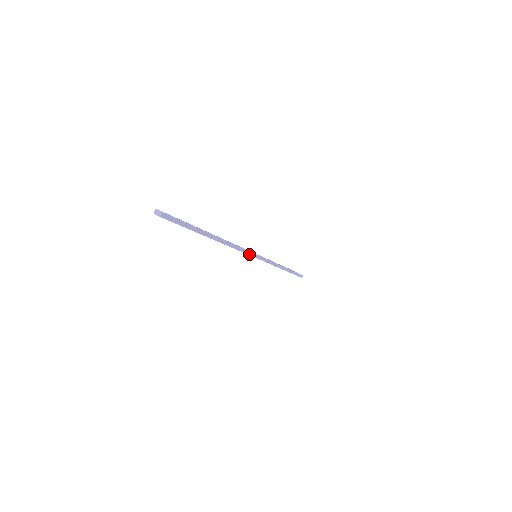
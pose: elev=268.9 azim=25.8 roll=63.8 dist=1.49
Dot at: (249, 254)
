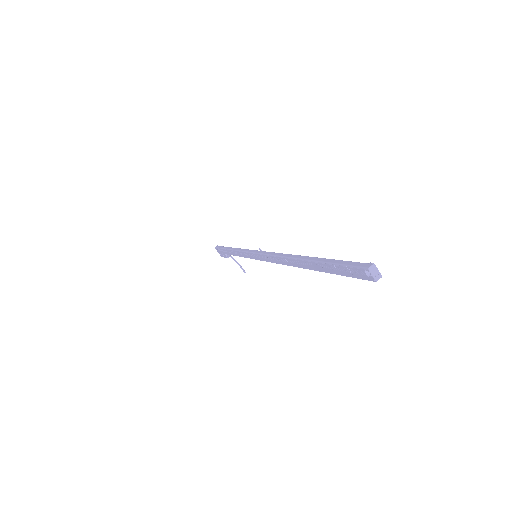
Dot at: (263, 259)
